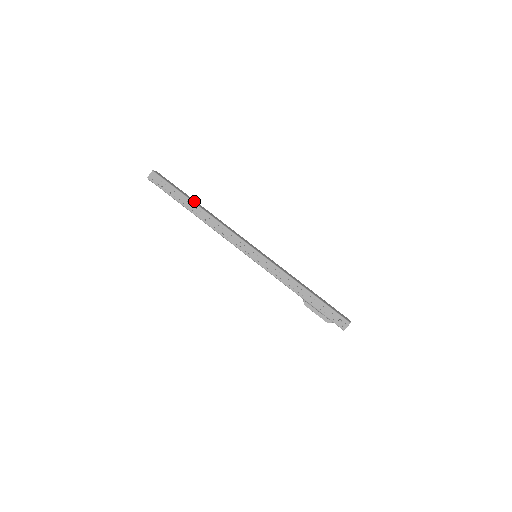
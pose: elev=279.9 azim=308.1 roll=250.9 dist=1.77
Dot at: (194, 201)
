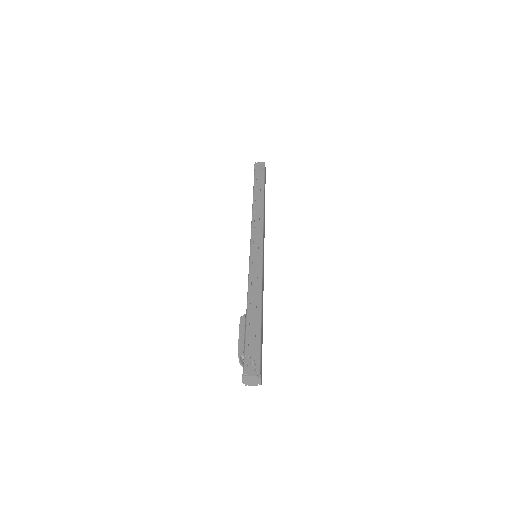
Dot at: occluded
